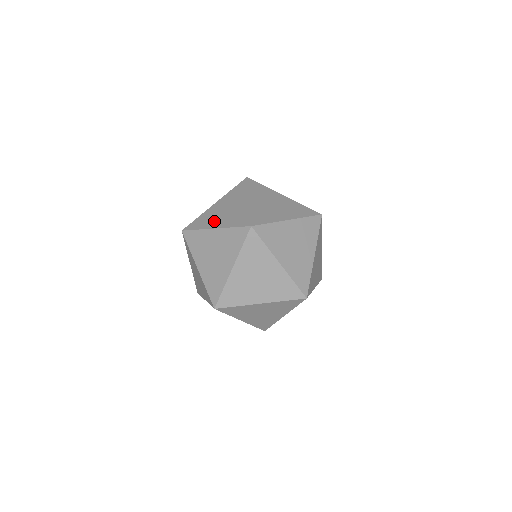
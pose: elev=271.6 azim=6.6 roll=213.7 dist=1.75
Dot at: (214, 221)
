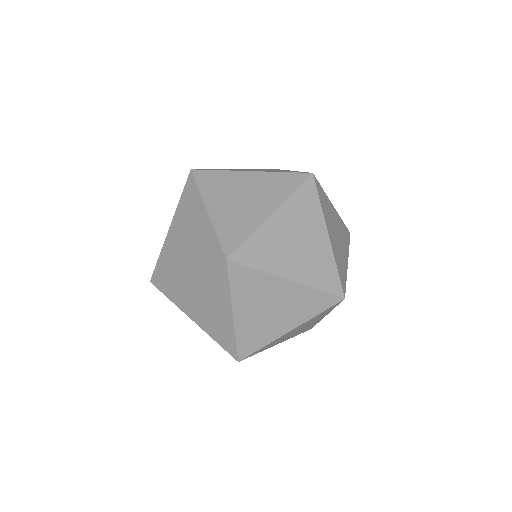
Dot at: (245, 170)
